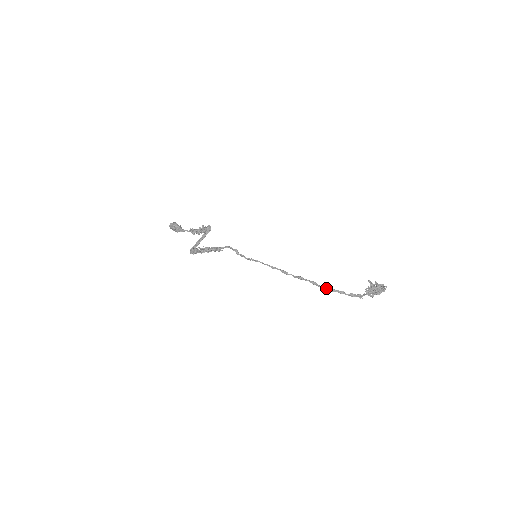
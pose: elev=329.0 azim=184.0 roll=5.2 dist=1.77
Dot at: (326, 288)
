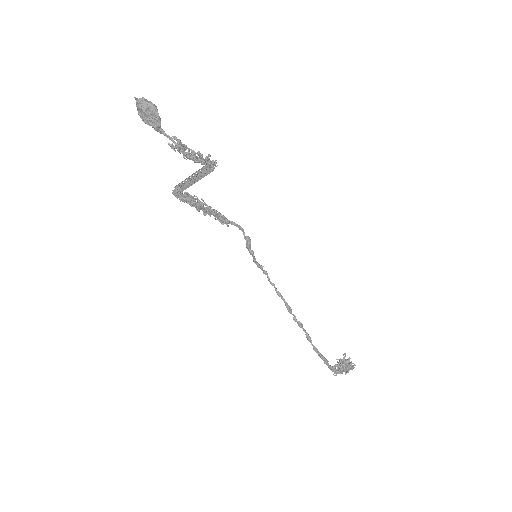
Dot at: (318, 351)
